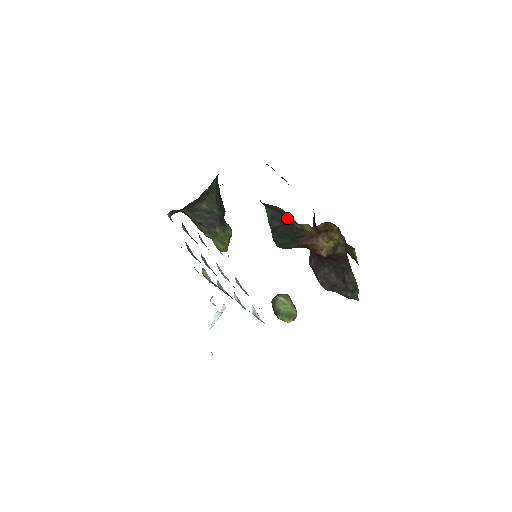
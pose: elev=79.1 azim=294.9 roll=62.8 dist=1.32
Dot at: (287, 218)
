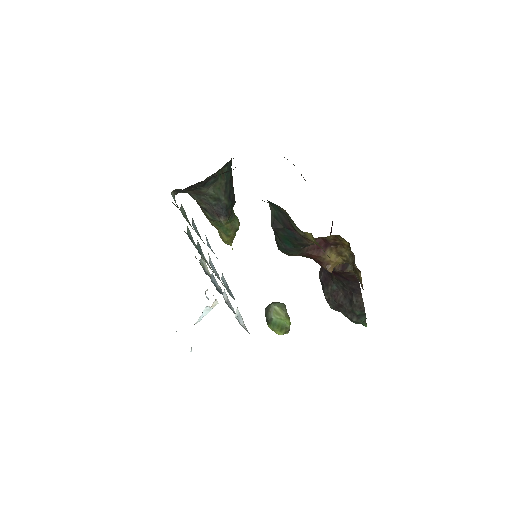
Dot at: (290, 221)
